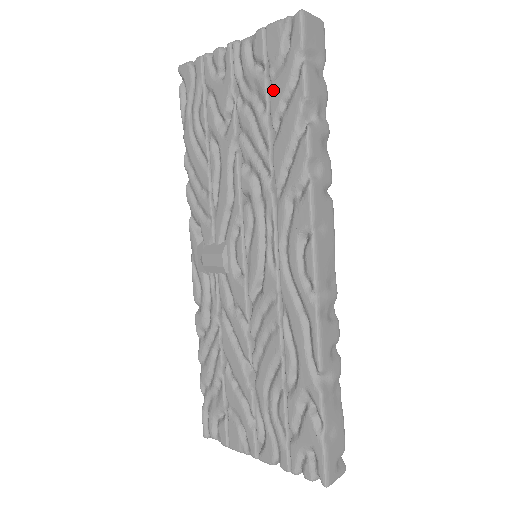
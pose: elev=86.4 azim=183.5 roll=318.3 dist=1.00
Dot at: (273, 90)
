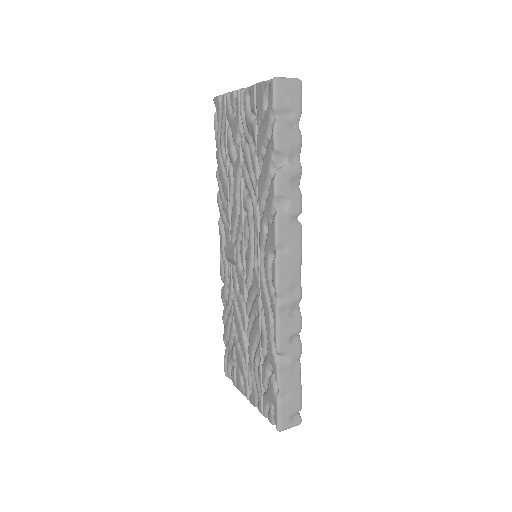
Dot at: (259, 137)
